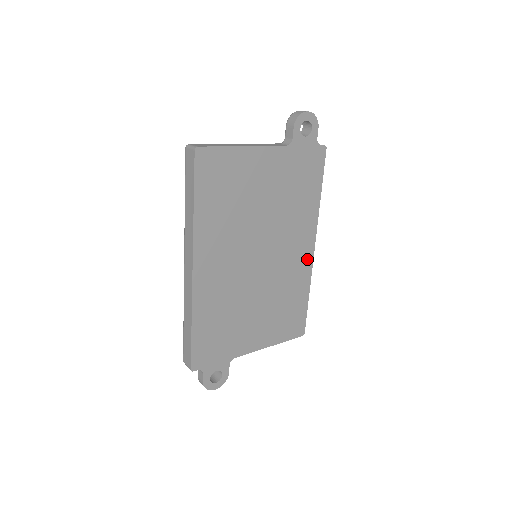
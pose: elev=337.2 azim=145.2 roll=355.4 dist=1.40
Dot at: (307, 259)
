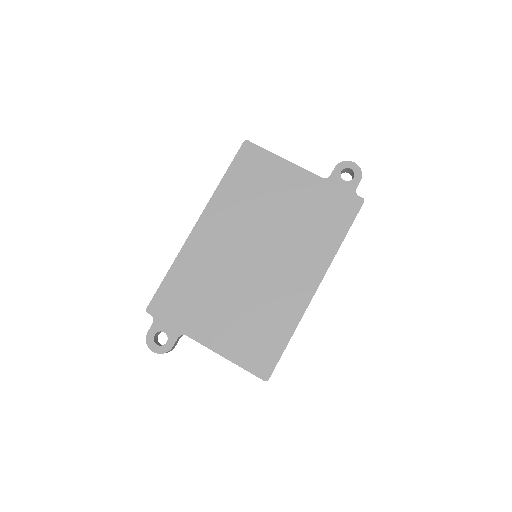
Dot at: (304, 294)
